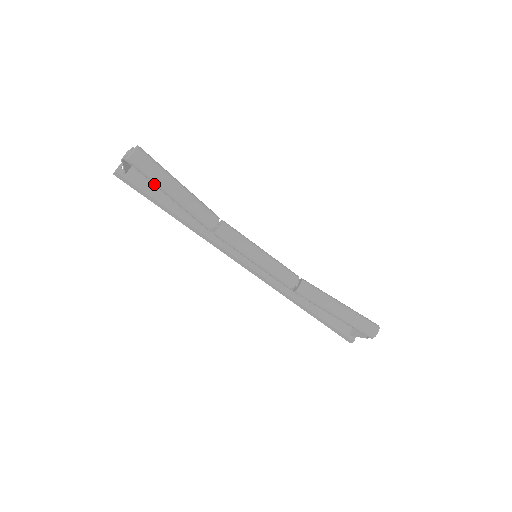
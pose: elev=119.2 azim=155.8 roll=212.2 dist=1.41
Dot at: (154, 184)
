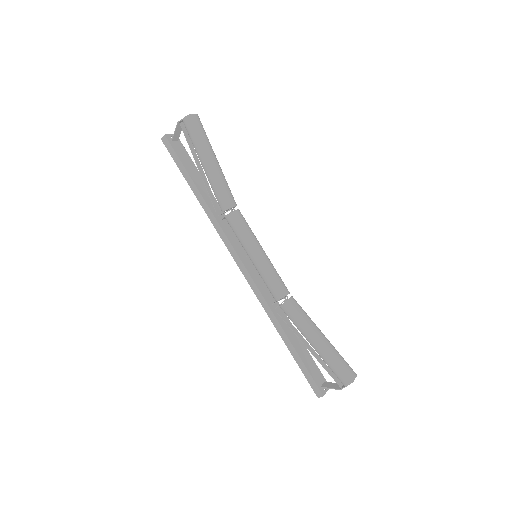
Dot at: (193, 155)
